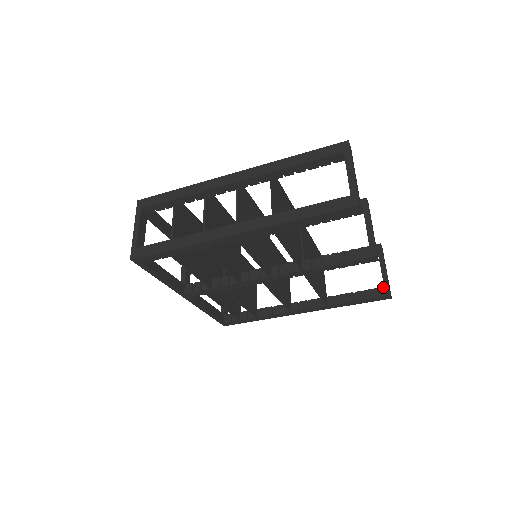
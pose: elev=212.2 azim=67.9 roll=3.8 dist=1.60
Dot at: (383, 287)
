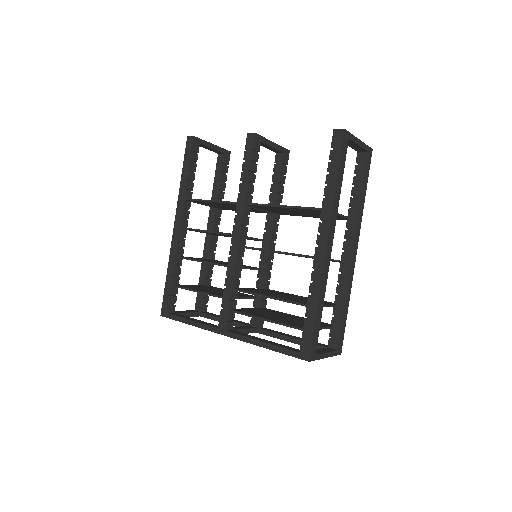
Dot at: occluded
